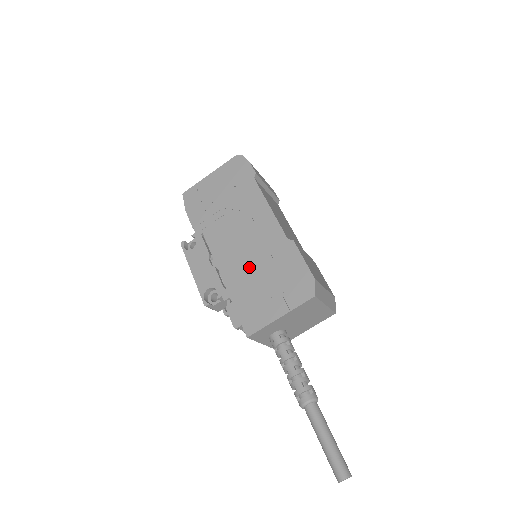
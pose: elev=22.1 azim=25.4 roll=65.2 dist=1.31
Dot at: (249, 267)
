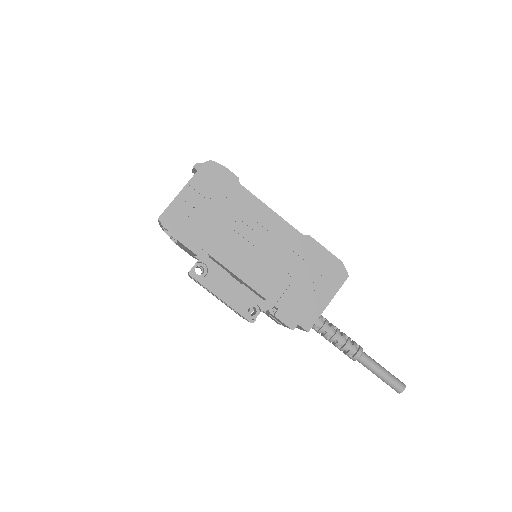
Dot at: (279, 272)
